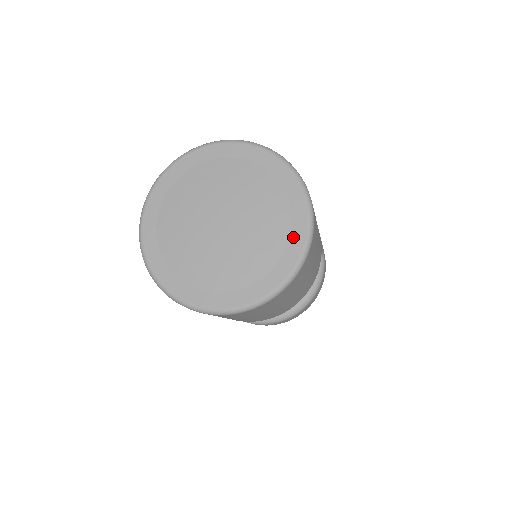
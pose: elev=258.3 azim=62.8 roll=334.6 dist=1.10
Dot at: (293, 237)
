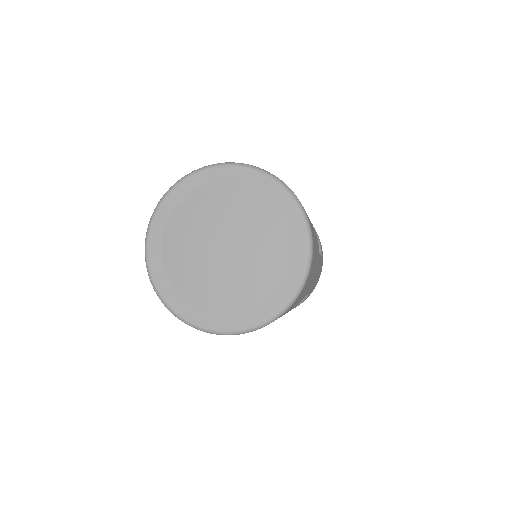
Dot at: (261, 308)
